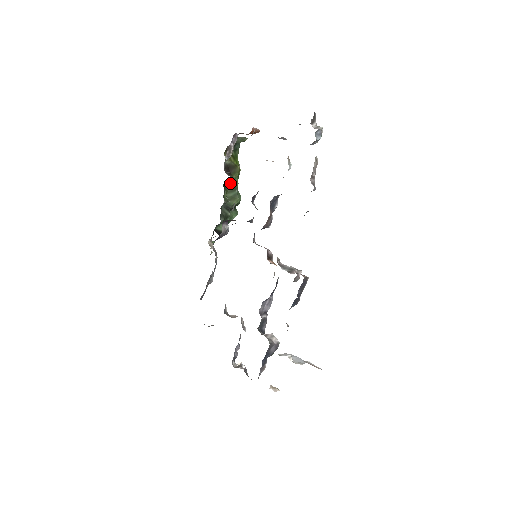
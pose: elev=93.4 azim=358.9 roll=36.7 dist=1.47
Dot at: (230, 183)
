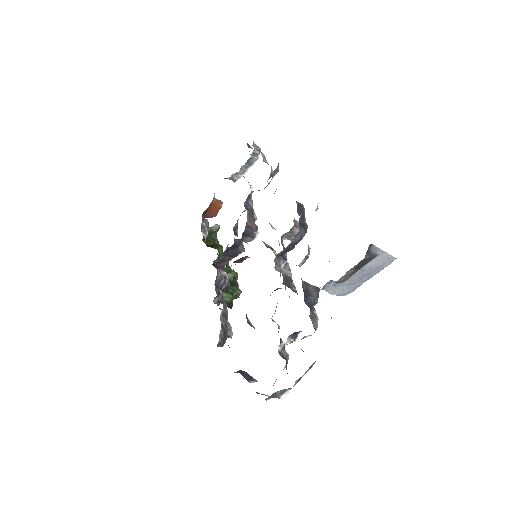
Dot at: occluded
